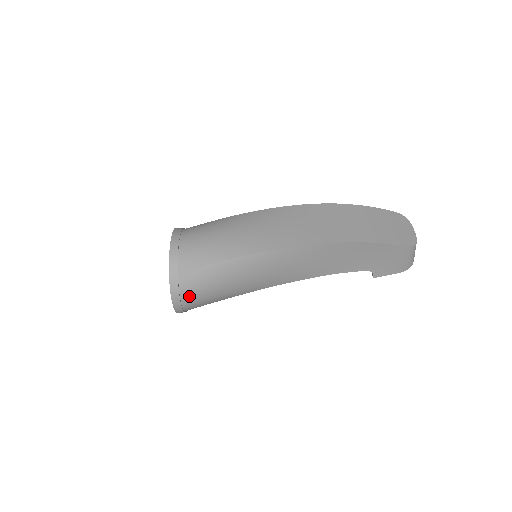
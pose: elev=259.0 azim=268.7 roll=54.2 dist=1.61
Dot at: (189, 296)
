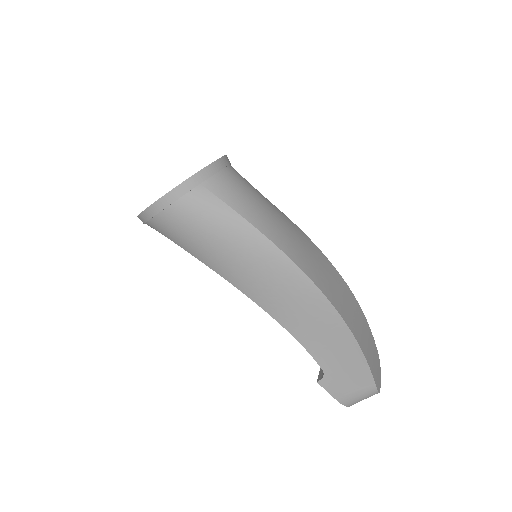
Dot at: (180, 212)
